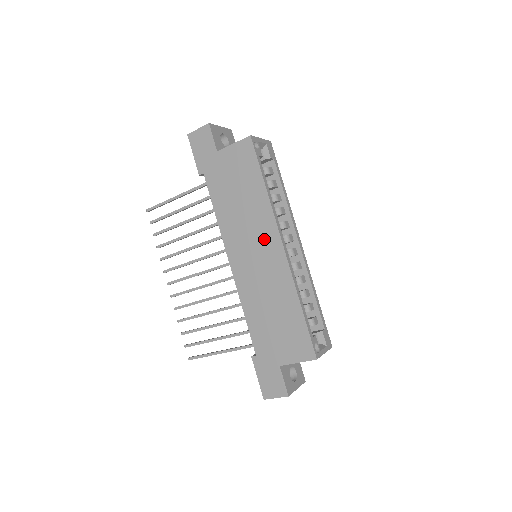
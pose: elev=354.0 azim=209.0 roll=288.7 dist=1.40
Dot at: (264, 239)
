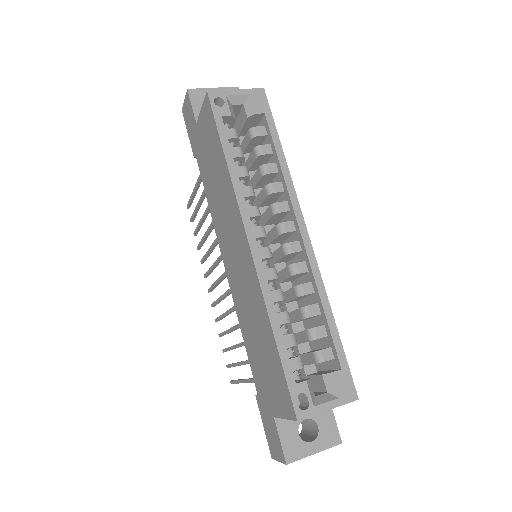
Dot at: (236, 234)
